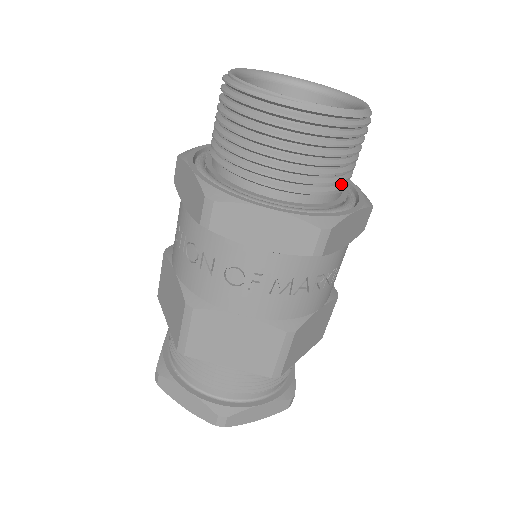
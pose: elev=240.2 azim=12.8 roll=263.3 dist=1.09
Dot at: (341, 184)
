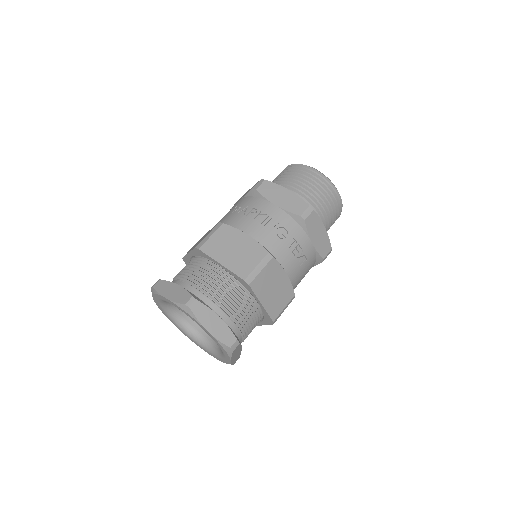
Dot at: (296, 193)
